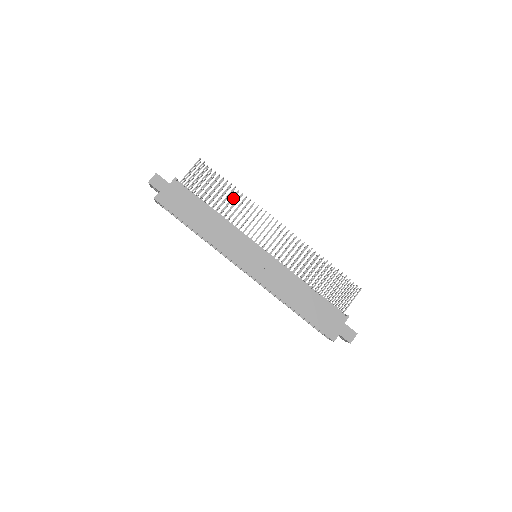
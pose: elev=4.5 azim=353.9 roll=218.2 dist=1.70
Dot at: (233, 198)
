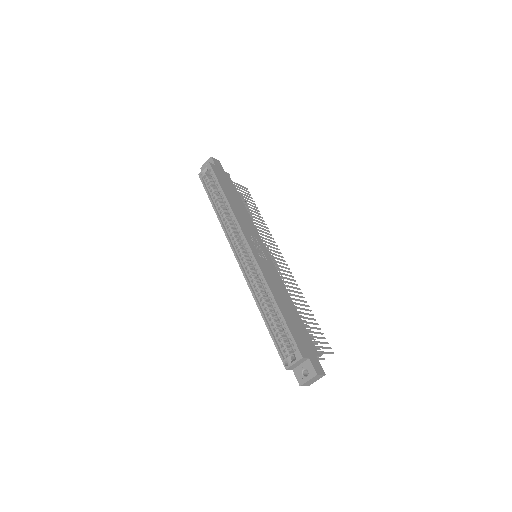
Dot at: occluded
